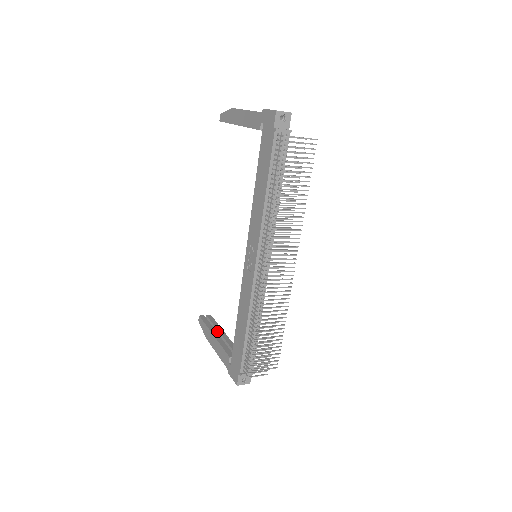
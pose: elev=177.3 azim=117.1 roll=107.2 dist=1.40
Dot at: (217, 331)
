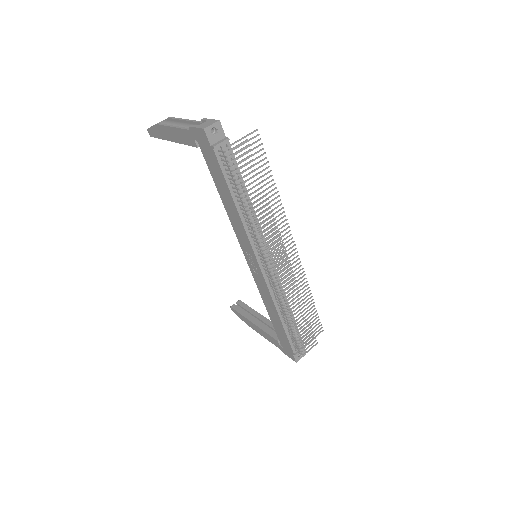
Dot at: (253, 316)
